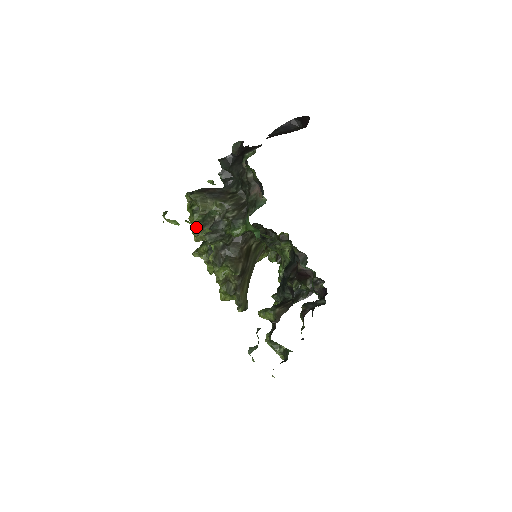
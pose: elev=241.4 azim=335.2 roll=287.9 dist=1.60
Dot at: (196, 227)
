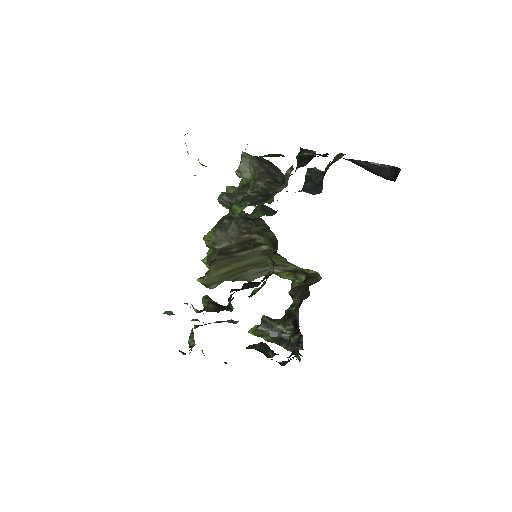
Dot at: occluded
